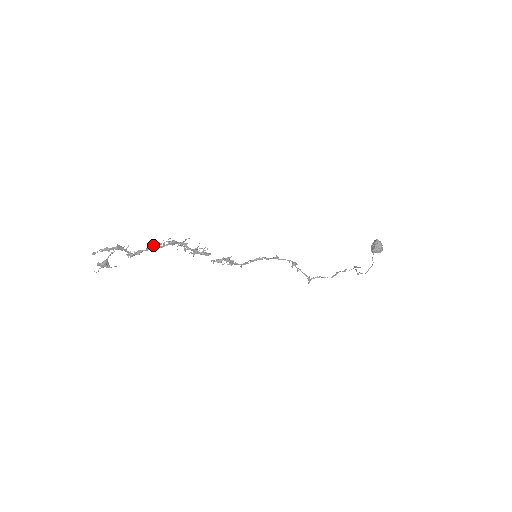
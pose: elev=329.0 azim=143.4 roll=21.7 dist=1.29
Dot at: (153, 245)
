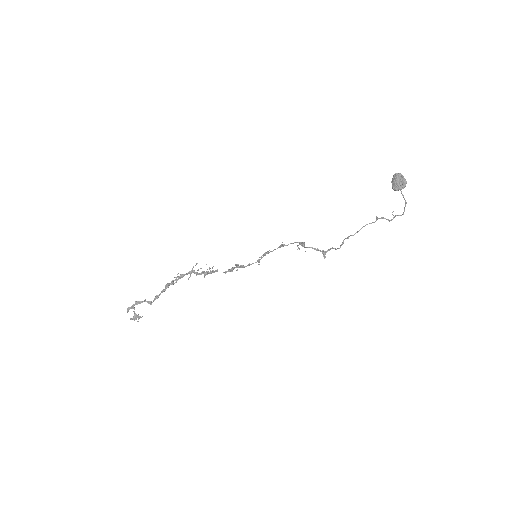
Dot at: (165, 287)
